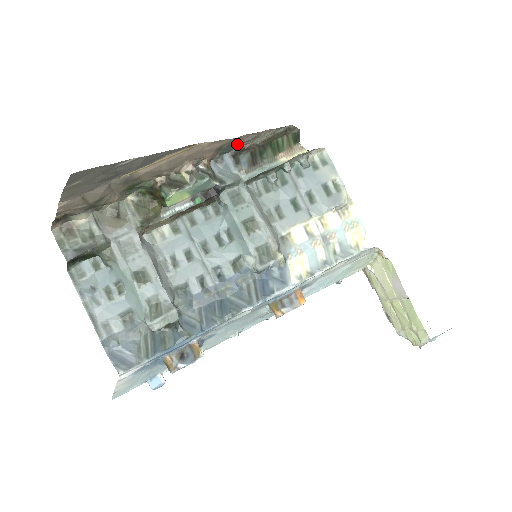
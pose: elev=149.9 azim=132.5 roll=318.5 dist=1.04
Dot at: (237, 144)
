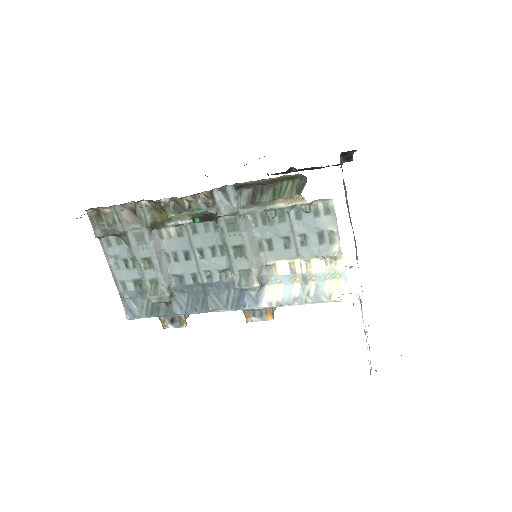
Dot at: occluded
